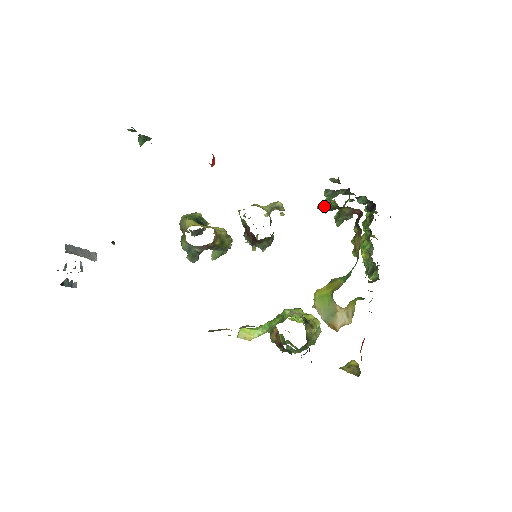
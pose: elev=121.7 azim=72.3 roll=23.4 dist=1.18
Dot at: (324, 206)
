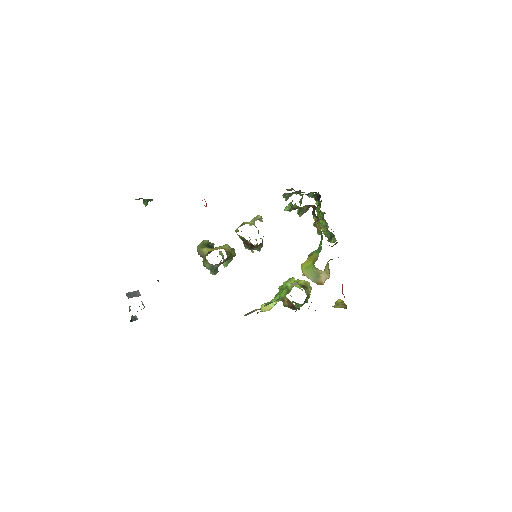
Dot at: (289, 209)
